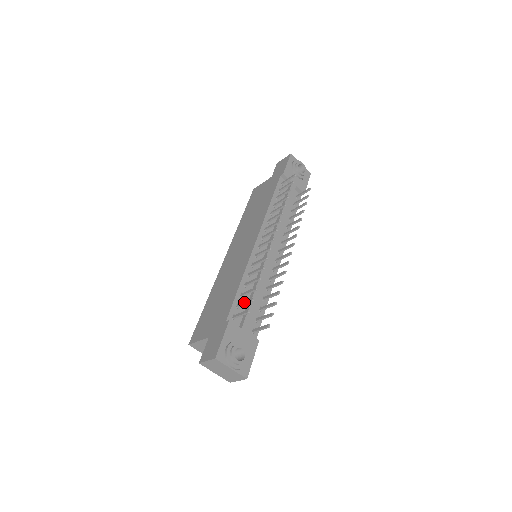
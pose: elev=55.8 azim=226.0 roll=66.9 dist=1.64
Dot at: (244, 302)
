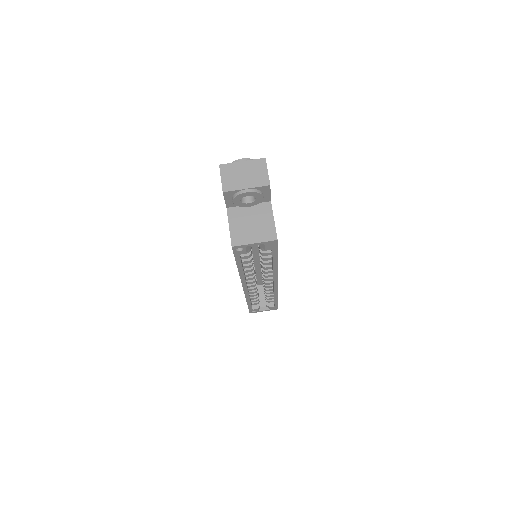
Dot at: occluded
